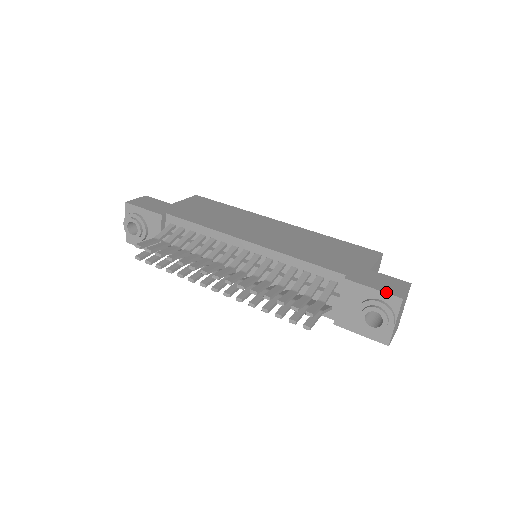
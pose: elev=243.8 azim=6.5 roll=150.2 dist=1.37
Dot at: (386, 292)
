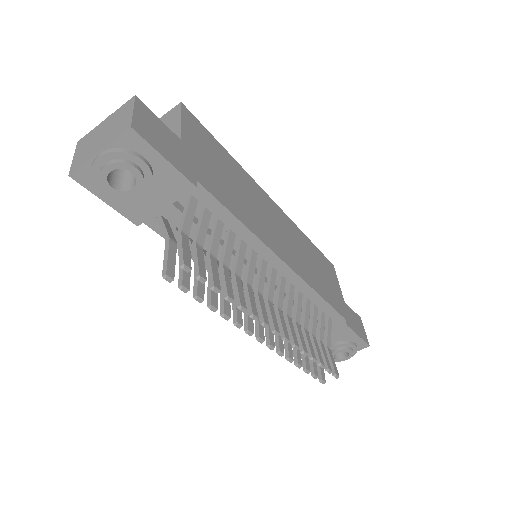
Dot at: (364, 340)
